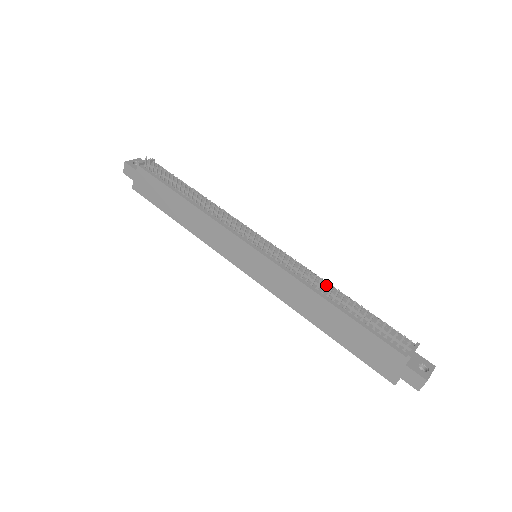
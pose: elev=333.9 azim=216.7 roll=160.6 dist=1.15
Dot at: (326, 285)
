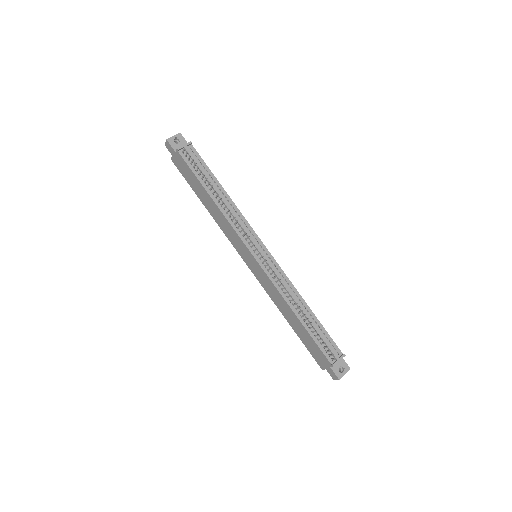
Dot at: occluded
